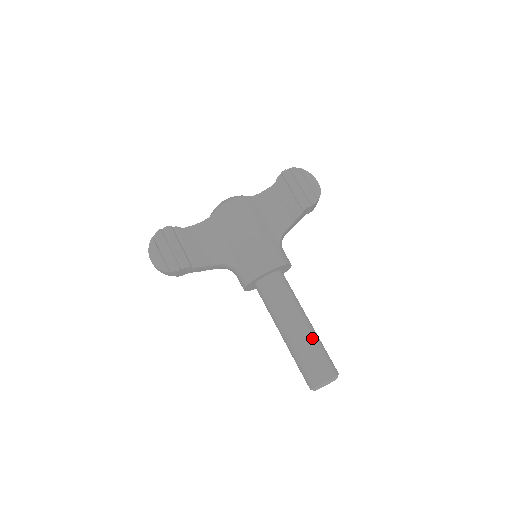
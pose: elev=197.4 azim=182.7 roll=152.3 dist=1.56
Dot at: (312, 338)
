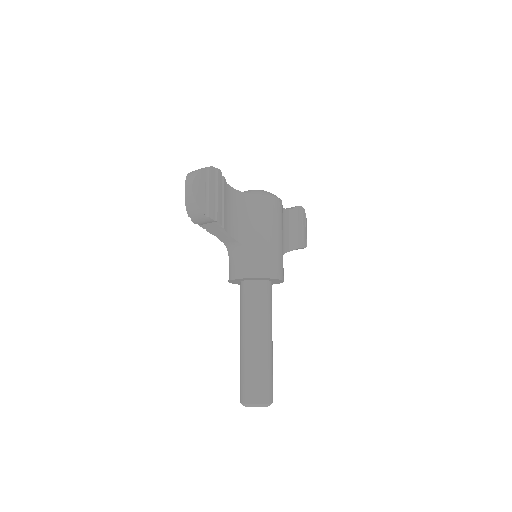
Dot at: occluded
